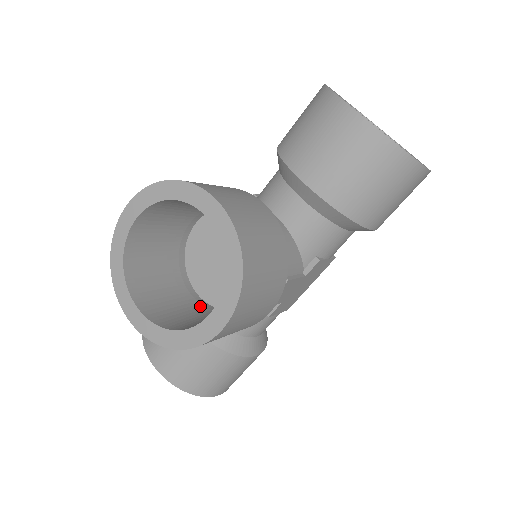
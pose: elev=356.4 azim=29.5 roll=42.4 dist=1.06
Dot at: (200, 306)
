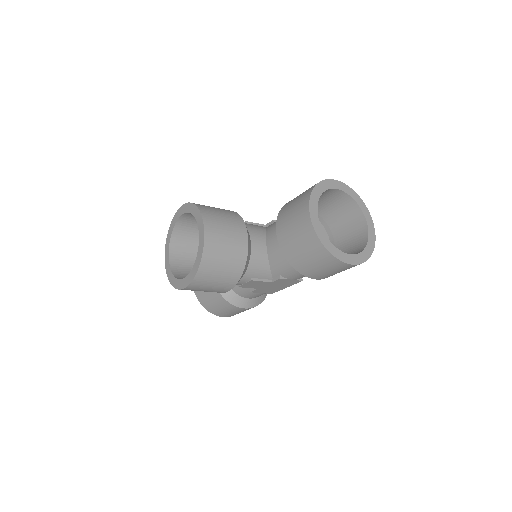
Dot at: occluded
